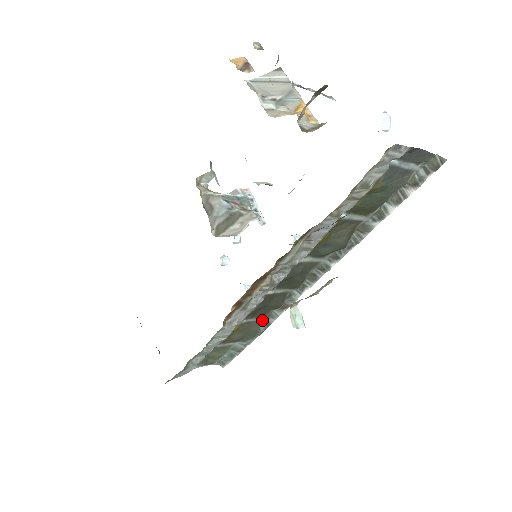
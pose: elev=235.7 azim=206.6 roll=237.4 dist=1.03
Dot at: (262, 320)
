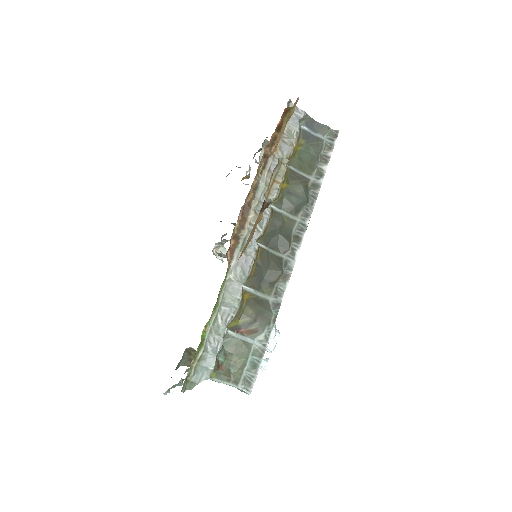
Dot at: (271, 300)
